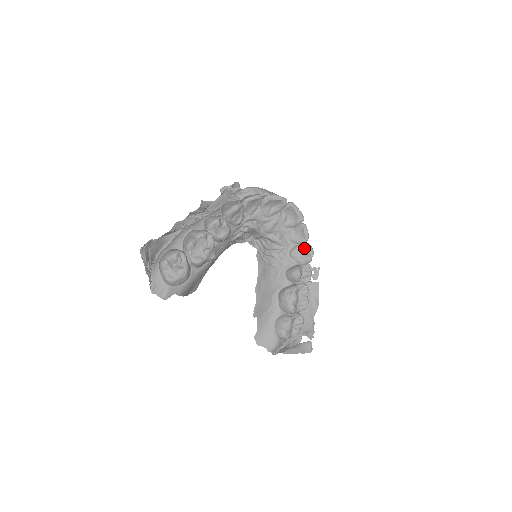
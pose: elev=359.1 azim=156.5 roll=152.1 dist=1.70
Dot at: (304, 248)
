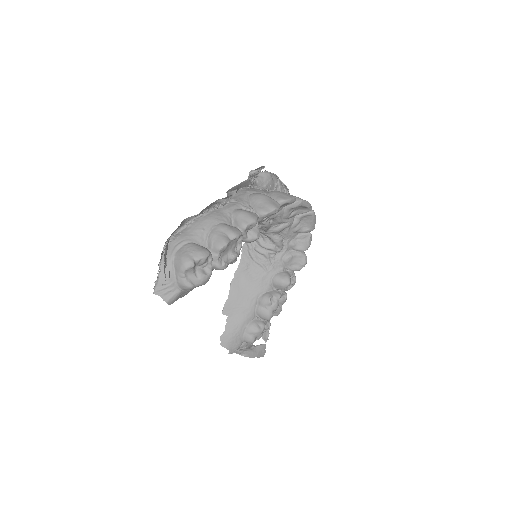
Dot at: (300, 257)
